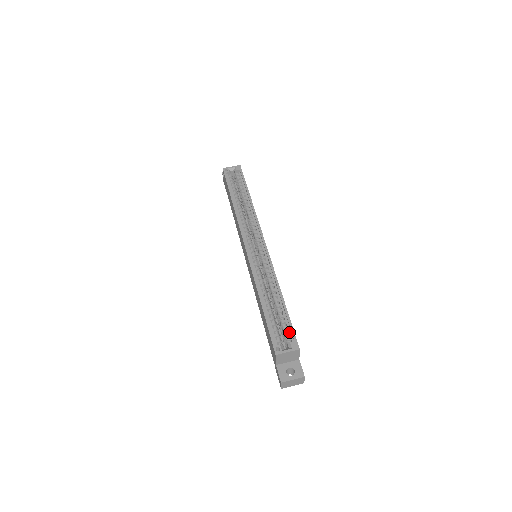
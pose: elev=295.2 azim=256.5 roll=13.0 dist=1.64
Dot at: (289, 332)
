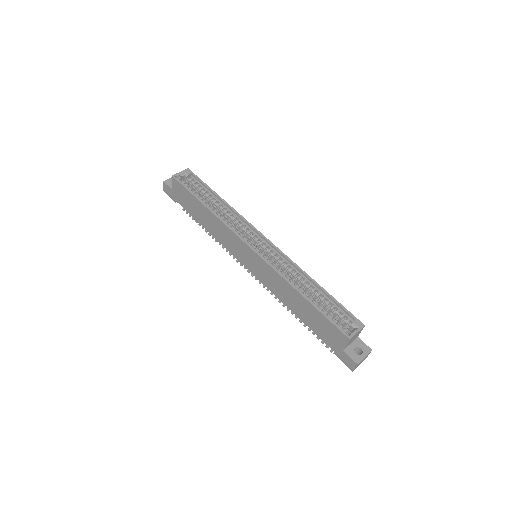
Dot at: (345, 314)
